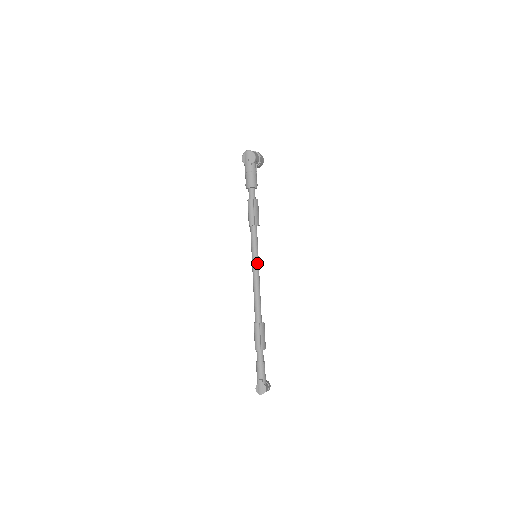
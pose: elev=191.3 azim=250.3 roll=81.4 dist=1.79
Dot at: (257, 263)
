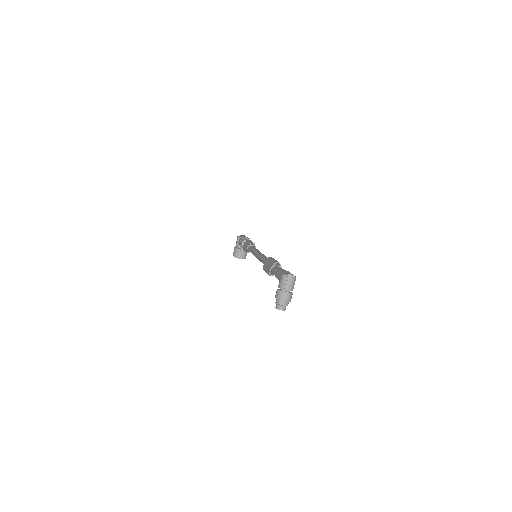
Dot at: occluded
